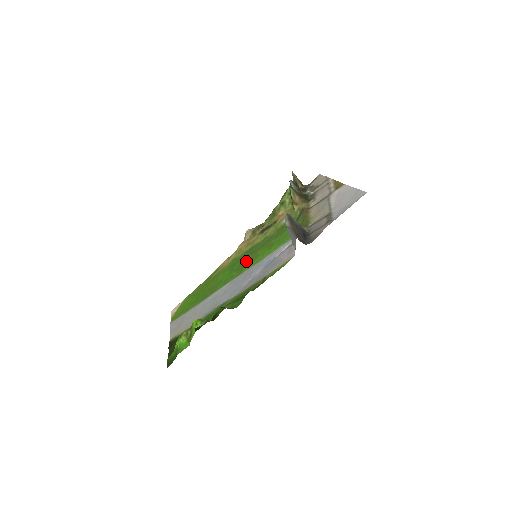
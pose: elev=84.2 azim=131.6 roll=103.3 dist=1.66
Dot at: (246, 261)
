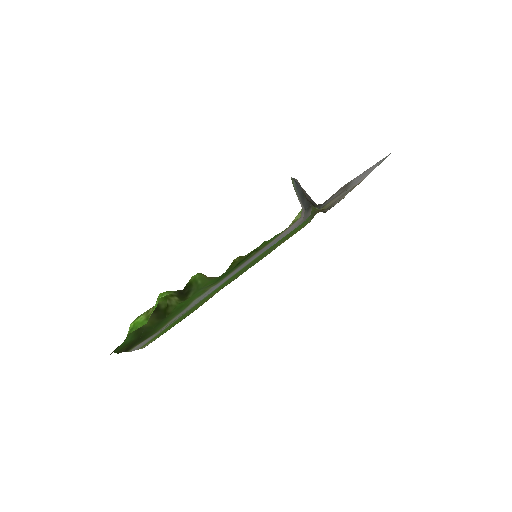
Dot at: (244, 268)
